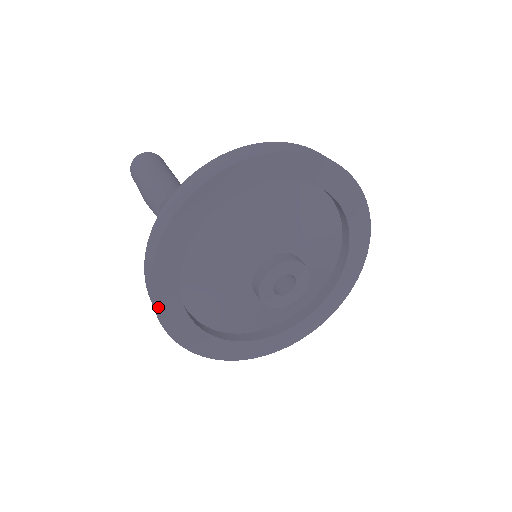
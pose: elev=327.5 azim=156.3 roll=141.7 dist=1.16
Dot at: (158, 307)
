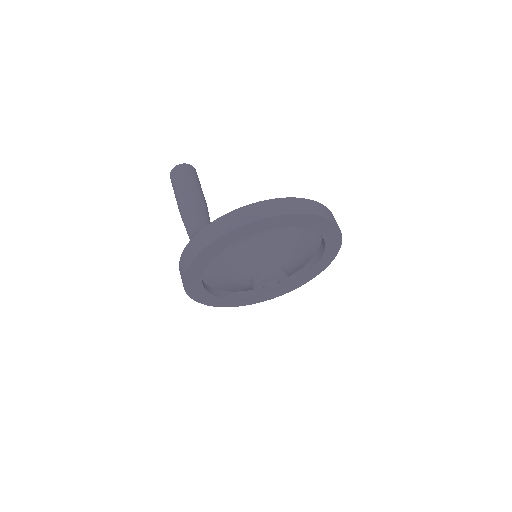
Dot at: (187, 289)
